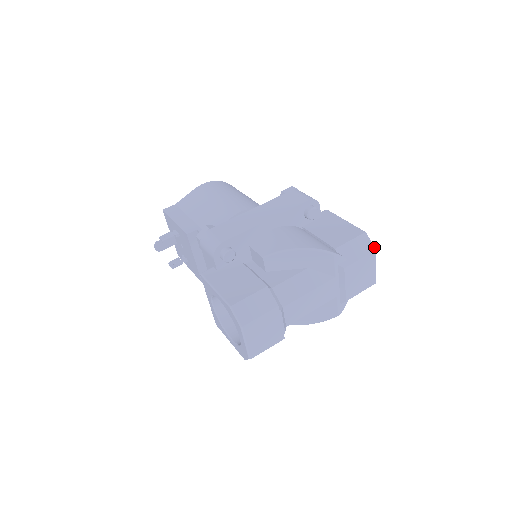
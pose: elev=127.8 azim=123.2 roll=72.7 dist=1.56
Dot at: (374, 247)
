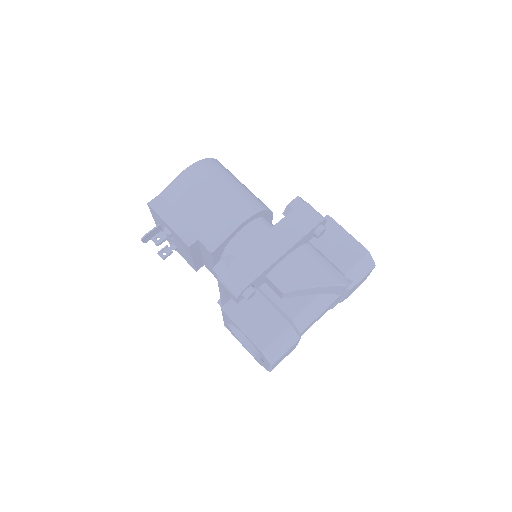
Dot at: occluded
